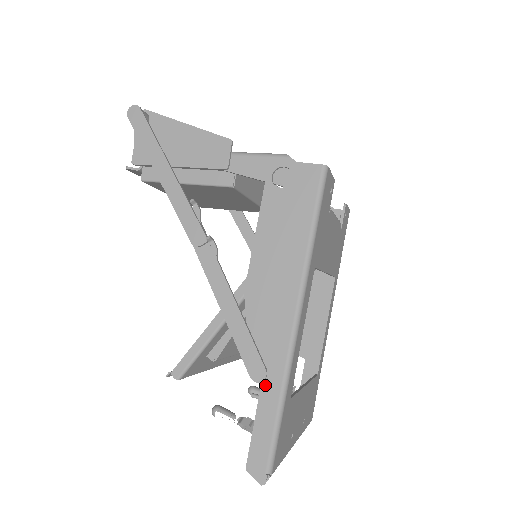
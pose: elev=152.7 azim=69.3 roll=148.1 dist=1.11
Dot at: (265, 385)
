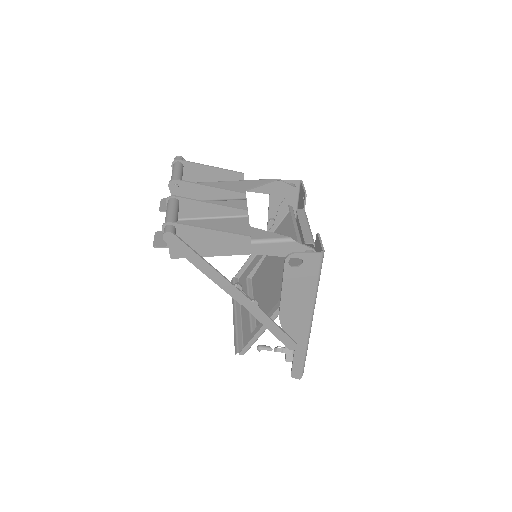
Dot at: (297, 349)
